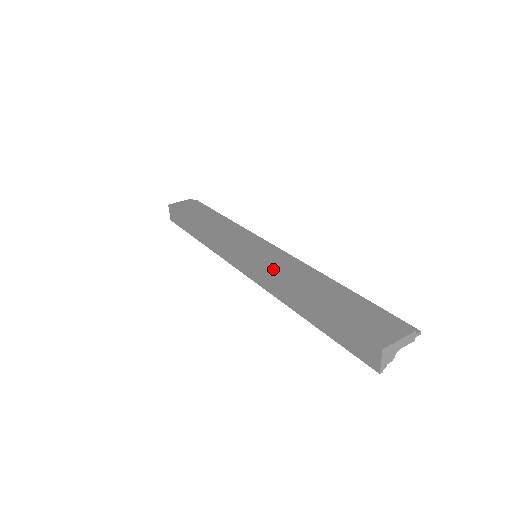
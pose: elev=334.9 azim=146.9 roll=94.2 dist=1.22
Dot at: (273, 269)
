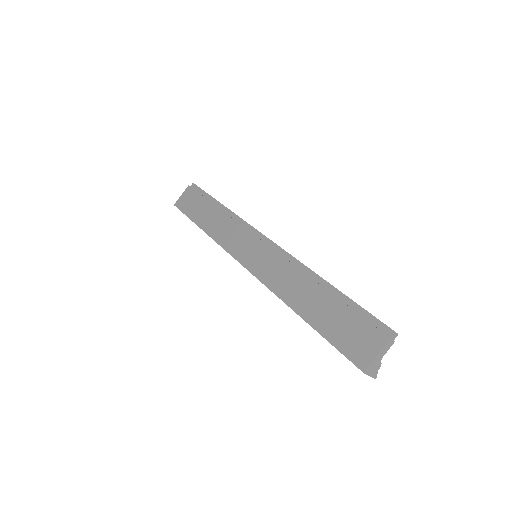
Dot at: (269, 281)
